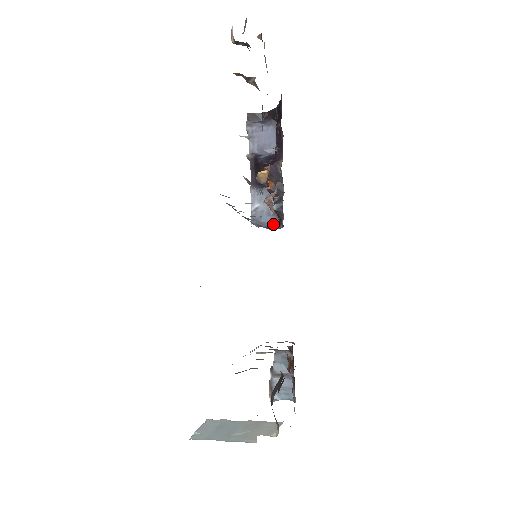
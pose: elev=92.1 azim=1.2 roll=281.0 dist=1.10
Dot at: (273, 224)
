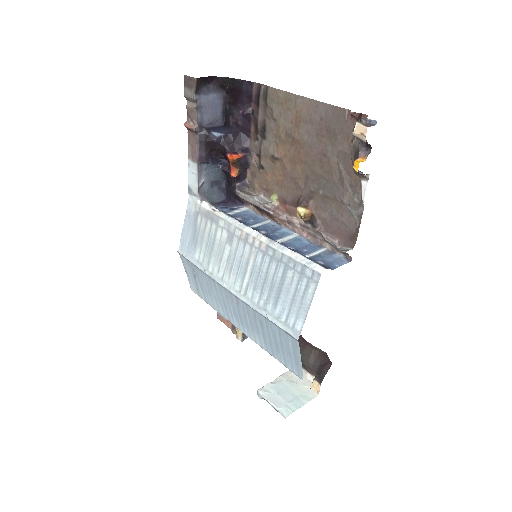
Dot at: (216, 195)
